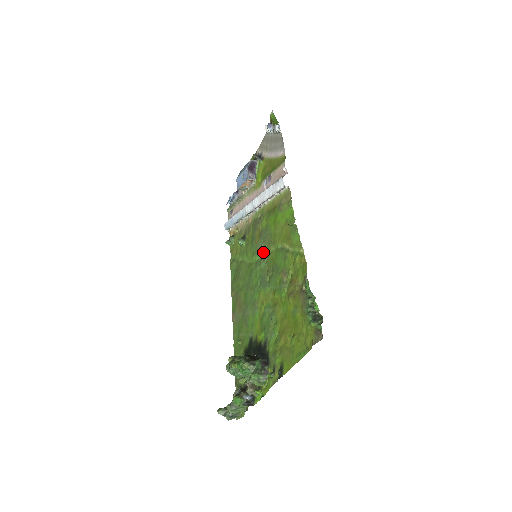
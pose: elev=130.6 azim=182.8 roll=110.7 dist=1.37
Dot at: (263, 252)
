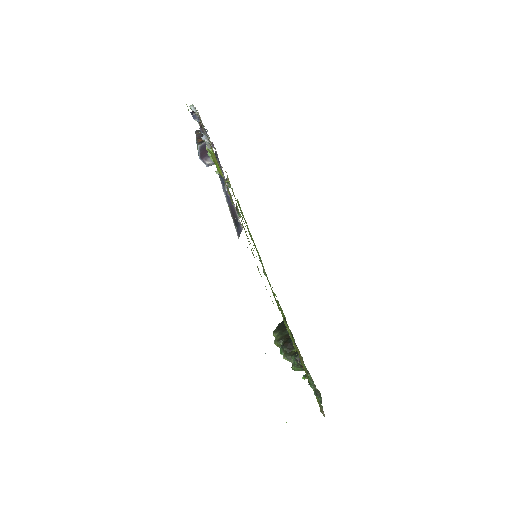
Dot at: occluded
